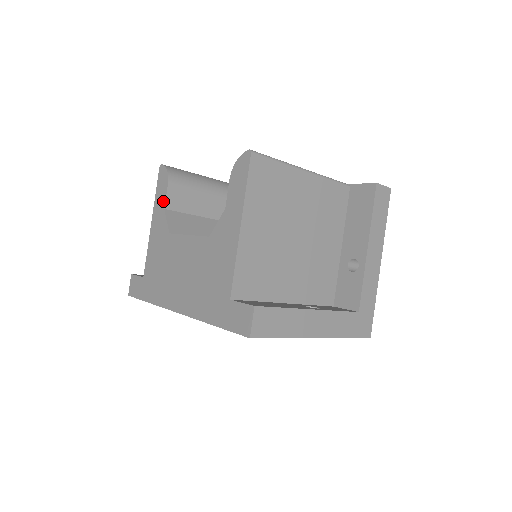
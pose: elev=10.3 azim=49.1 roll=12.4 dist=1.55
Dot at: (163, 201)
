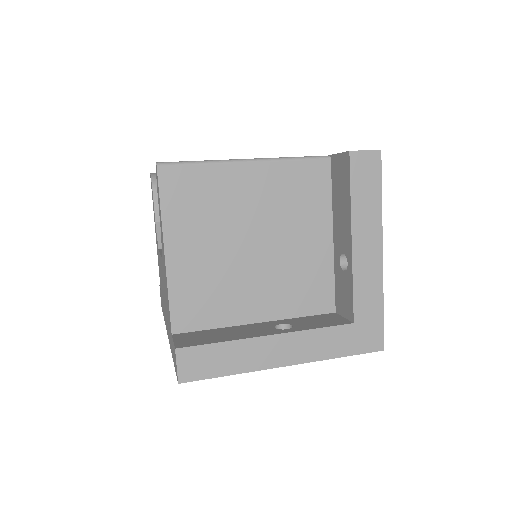
Dot at: (154, 214)
